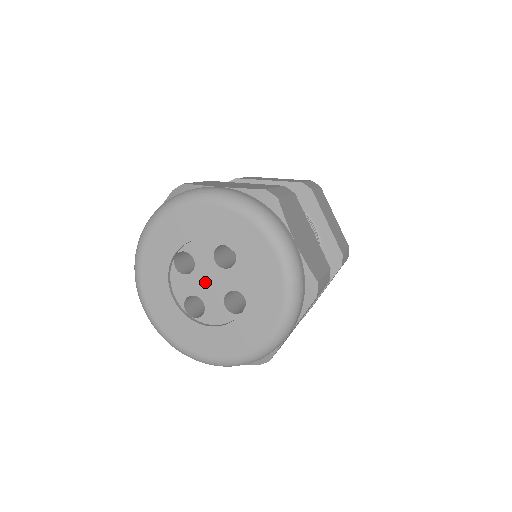
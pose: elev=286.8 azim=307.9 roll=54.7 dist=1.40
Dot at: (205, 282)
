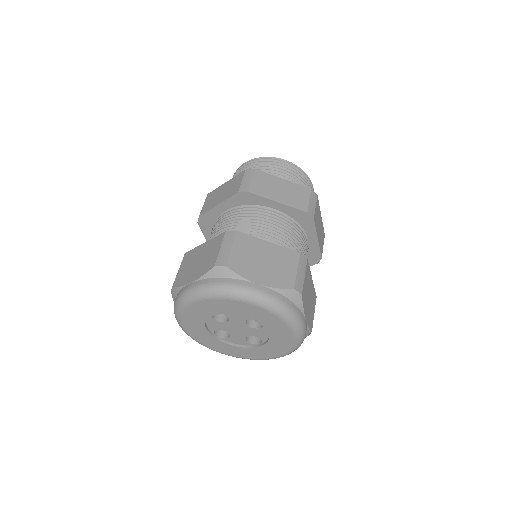
Dot at: (234, 328)
